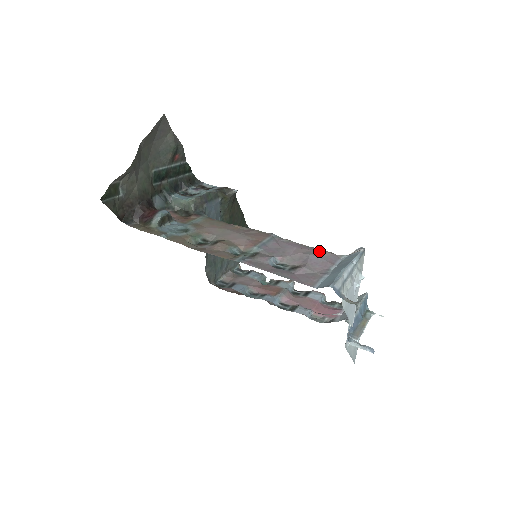
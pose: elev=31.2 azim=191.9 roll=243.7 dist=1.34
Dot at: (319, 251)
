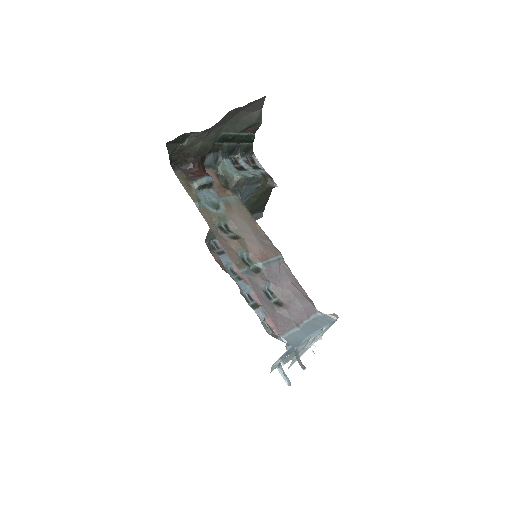
Dot at: (305, 297)
